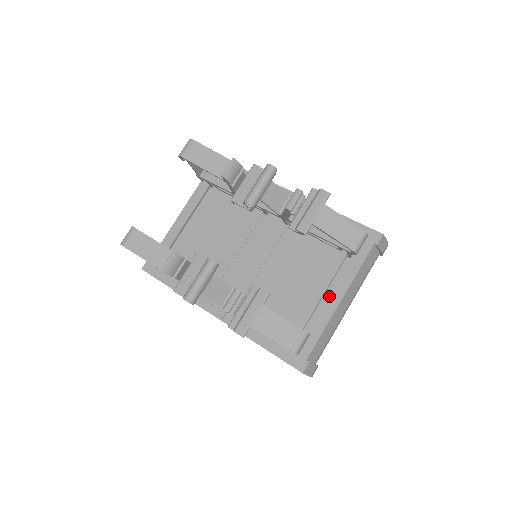
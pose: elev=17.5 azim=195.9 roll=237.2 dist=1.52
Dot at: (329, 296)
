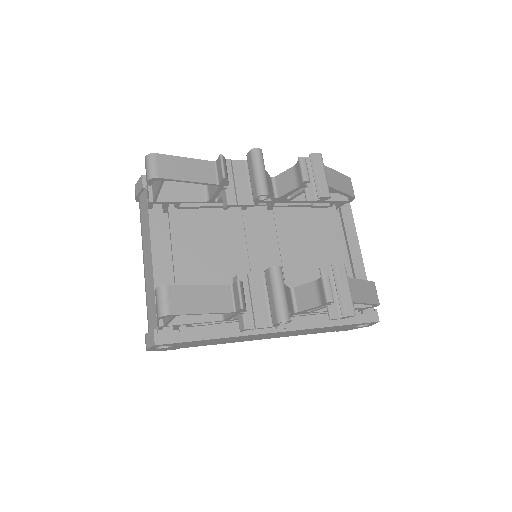
Dot at: (350, 248)
